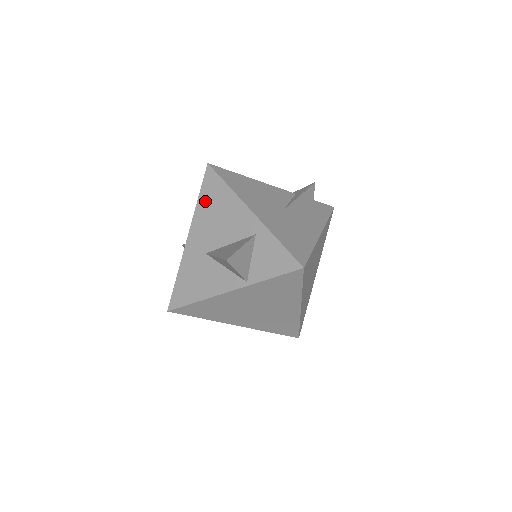
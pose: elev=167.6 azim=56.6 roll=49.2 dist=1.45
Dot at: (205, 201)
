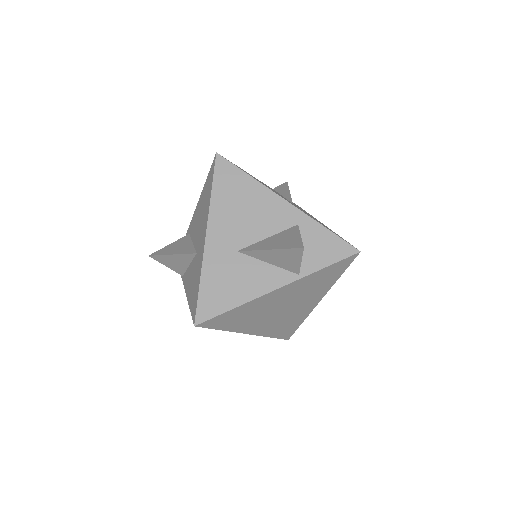
Dot at: (223, 194)
